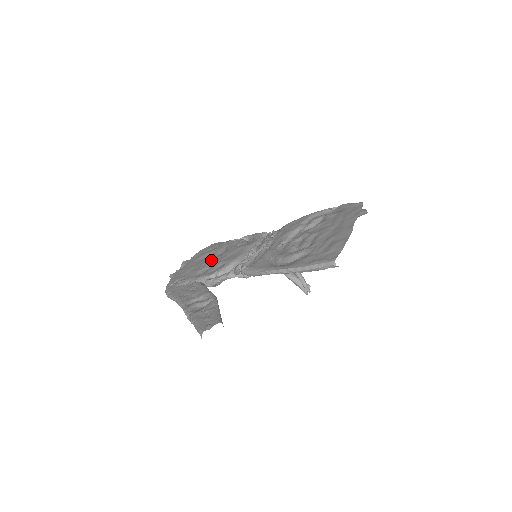
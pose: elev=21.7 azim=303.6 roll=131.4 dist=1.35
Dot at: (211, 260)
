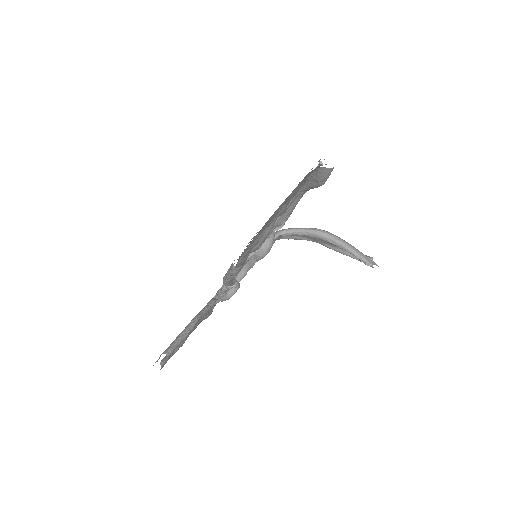
Dot at: occluded
